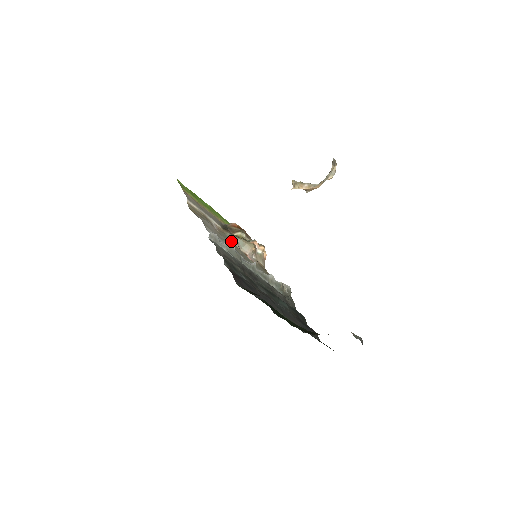
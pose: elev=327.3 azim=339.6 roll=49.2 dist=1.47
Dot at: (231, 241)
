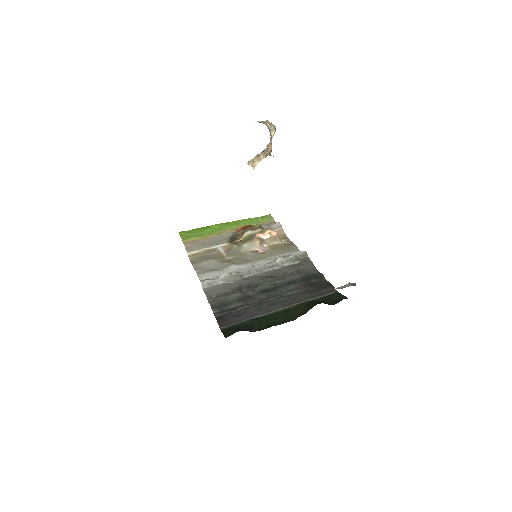
Dot at: (238, 252)
